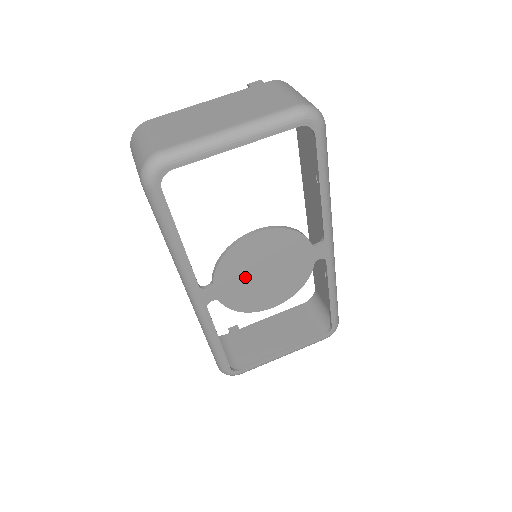
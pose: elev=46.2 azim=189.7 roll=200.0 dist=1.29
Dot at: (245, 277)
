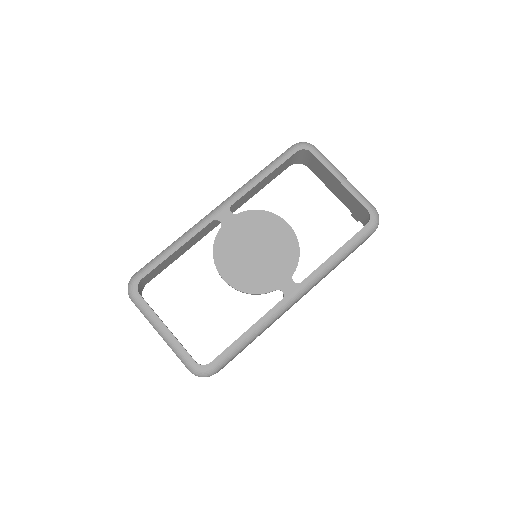
Dot at: (248, 236)
